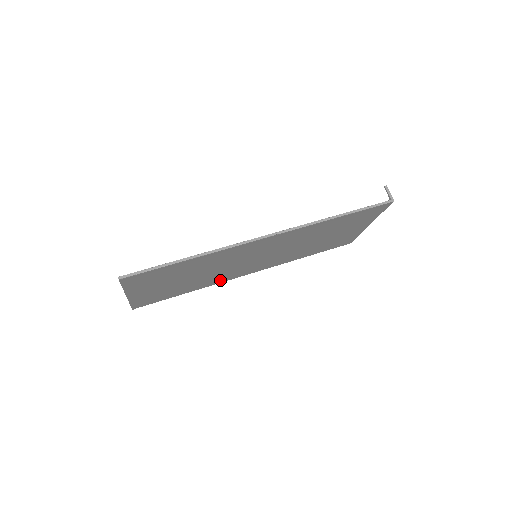
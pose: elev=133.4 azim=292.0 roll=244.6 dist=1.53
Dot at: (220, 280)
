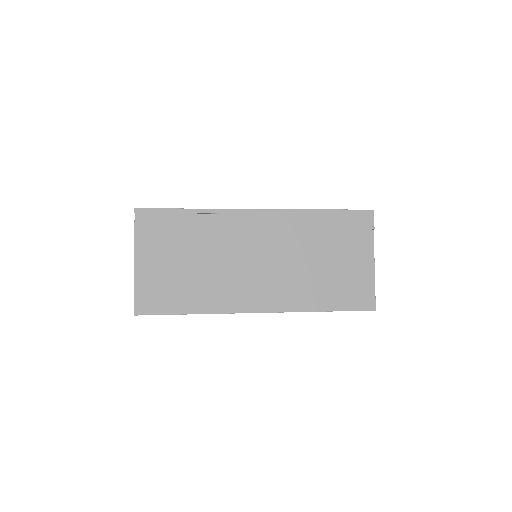
Dot at: (226, 304)
